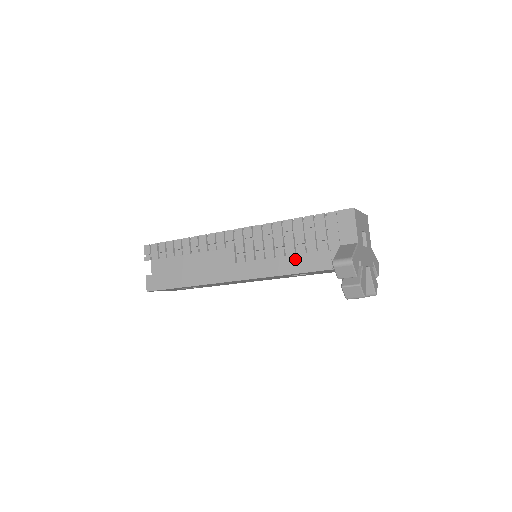
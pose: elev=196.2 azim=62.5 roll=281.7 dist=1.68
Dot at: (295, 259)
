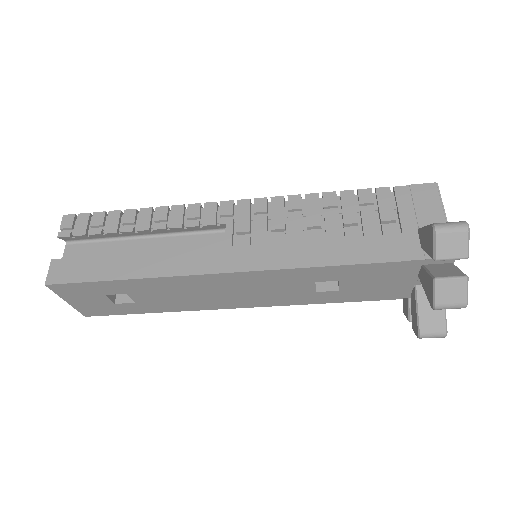
Dot at: (341, 244)
